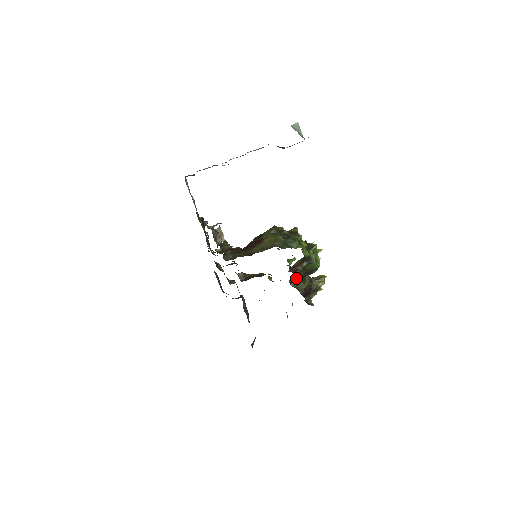
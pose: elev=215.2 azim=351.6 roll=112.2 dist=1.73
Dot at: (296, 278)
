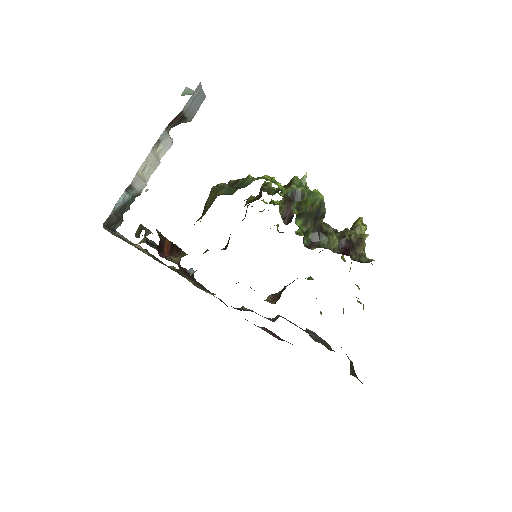
Dot at: (311, 237)
